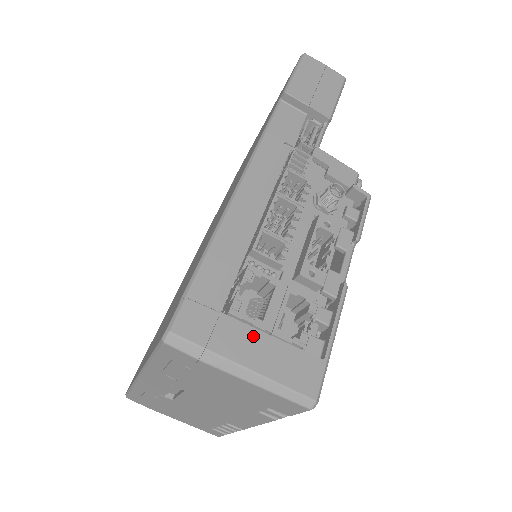
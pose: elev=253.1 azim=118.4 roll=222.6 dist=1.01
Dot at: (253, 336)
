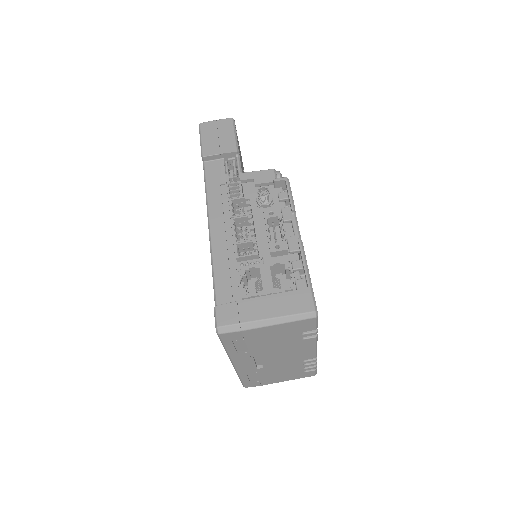
Dot at: (261, 301)
